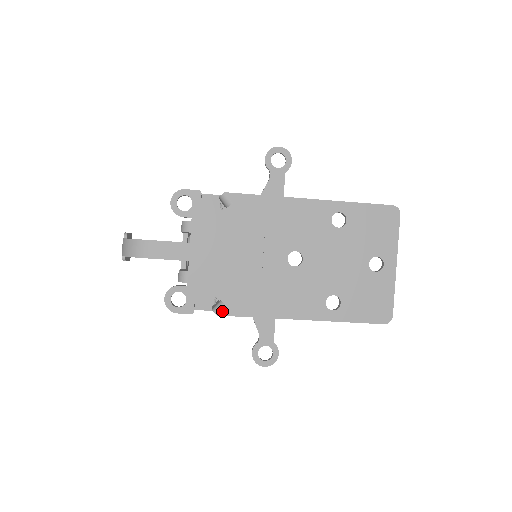
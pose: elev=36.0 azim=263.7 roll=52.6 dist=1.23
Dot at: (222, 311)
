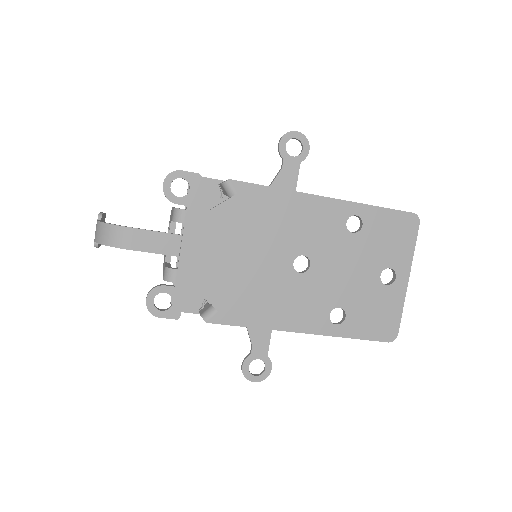
Dot at: (213, 318)
